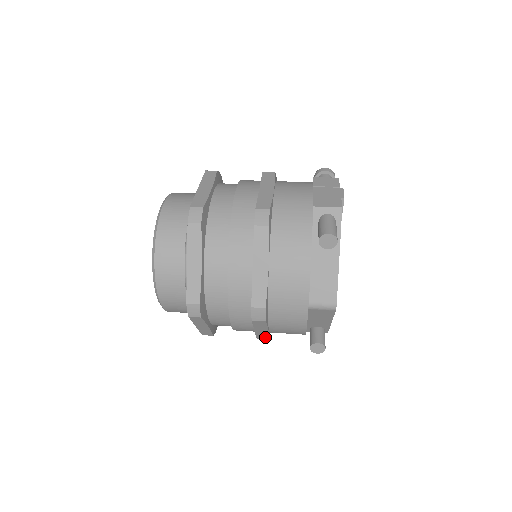
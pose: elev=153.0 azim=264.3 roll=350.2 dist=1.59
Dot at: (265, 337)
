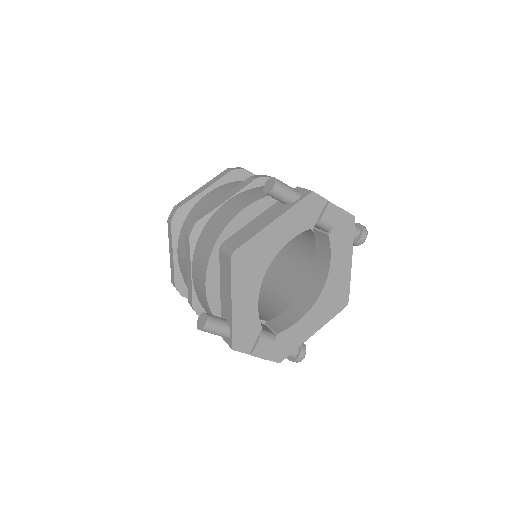
Dot at: (191, 299)
